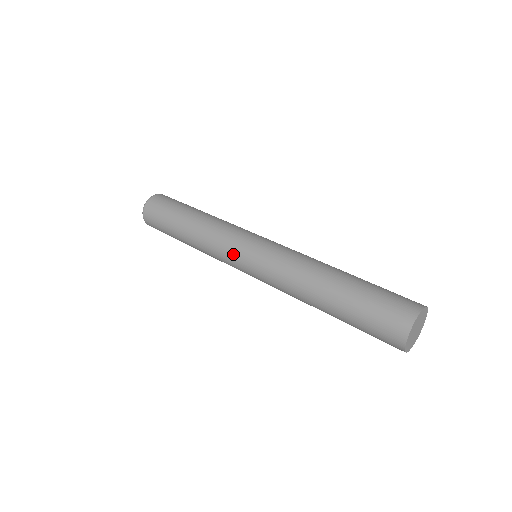
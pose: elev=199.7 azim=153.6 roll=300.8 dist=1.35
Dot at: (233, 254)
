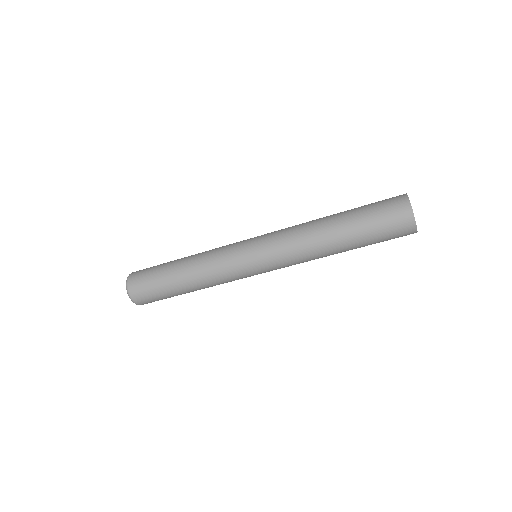
Dot at: (237, 246)
